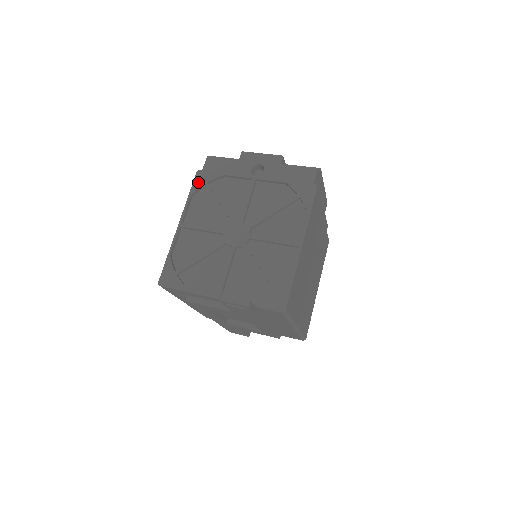
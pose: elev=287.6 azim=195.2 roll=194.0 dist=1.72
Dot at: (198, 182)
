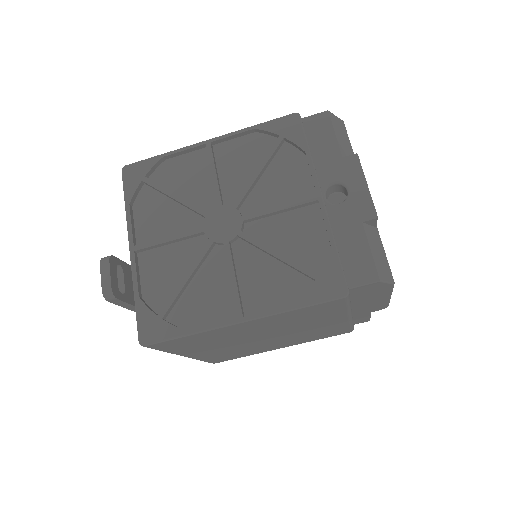
Dot at: (279, 125)
